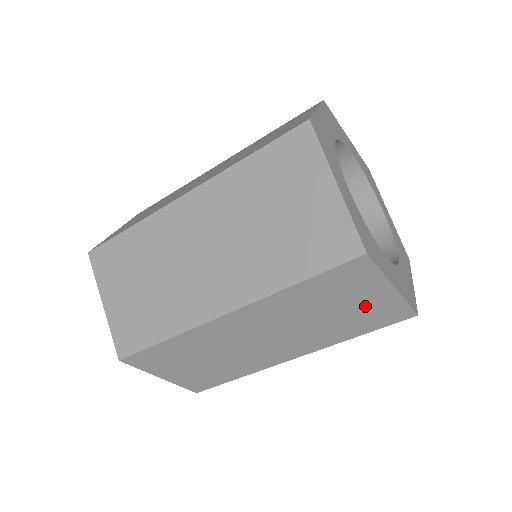
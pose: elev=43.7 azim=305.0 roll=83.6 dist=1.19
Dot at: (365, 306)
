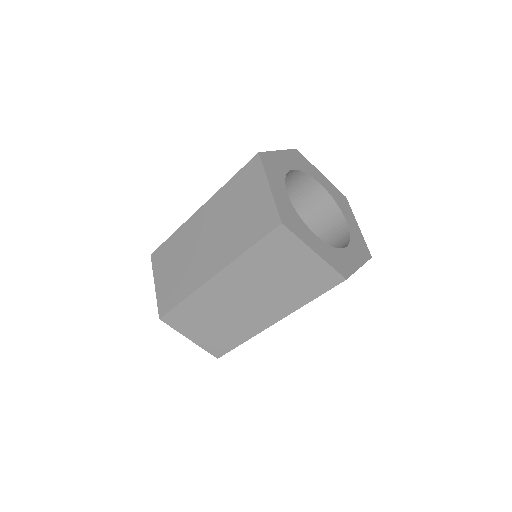
Dot at: (303, 270)
